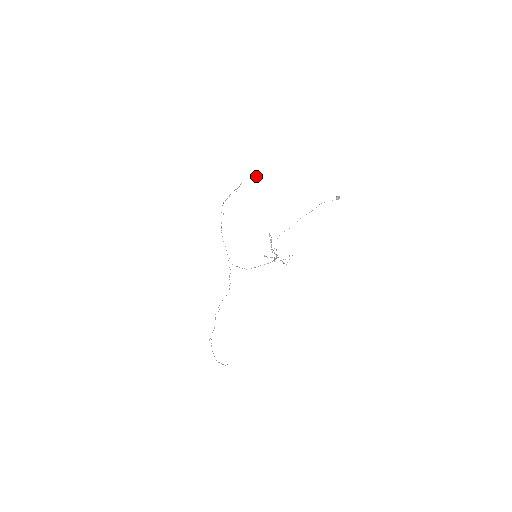
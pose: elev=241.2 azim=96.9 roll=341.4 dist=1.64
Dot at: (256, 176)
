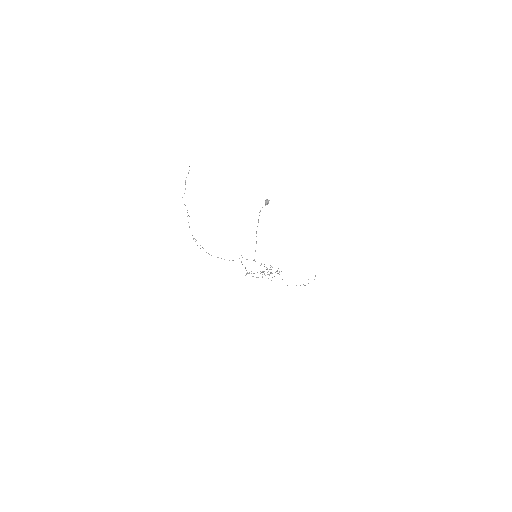
Dot at: (188, 172)
